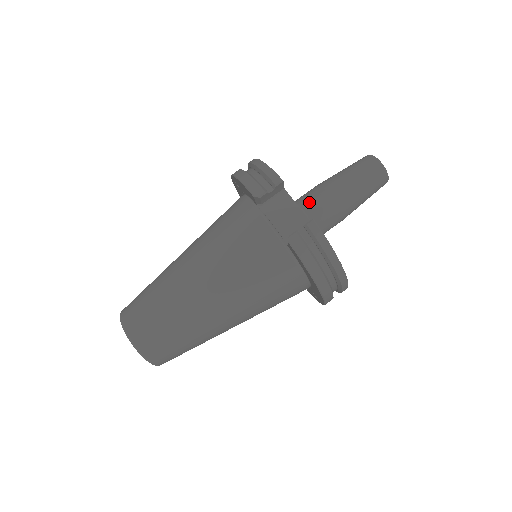
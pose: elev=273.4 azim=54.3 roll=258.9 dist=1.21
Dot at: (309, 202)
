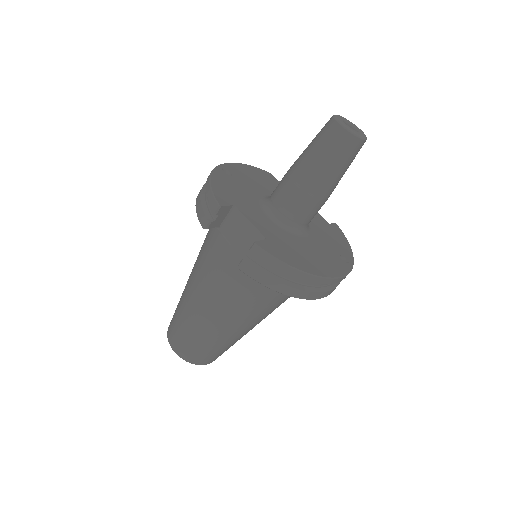
Dot at: (278, 197)
